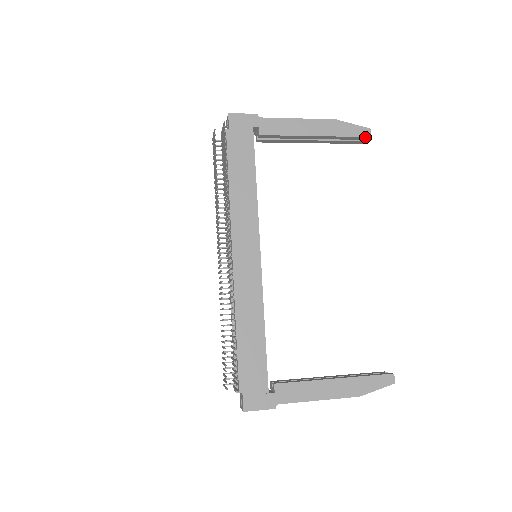
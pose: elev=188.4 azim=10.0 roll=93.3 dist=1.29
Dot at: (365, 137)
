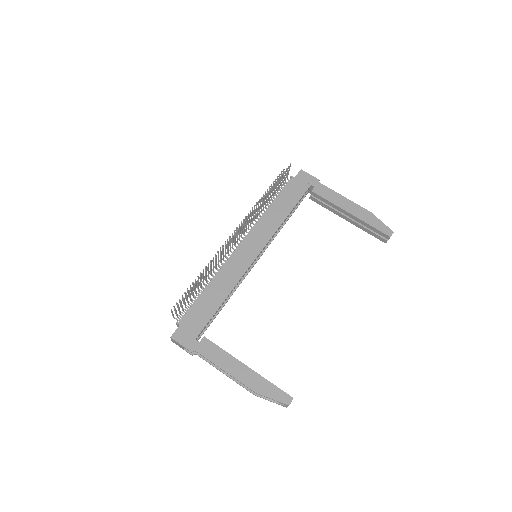
Dot at: (386, 235)
